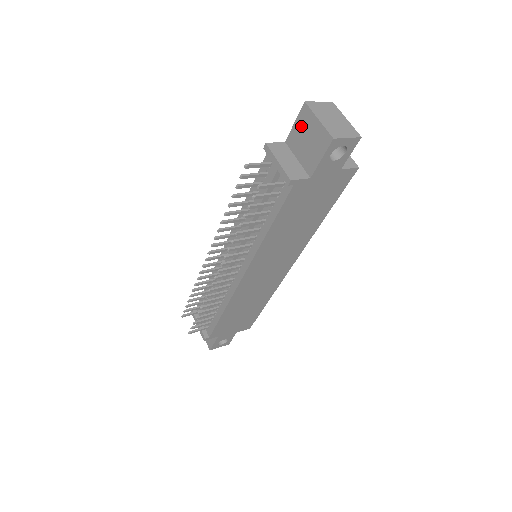
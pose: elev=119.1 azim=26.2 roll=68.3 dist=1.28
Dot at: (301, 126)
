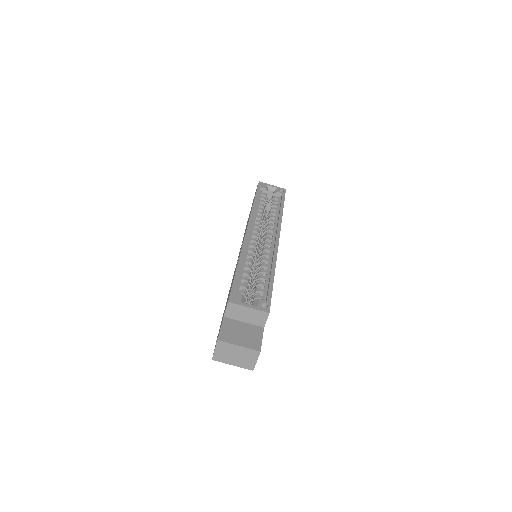
Dot at: occluded
